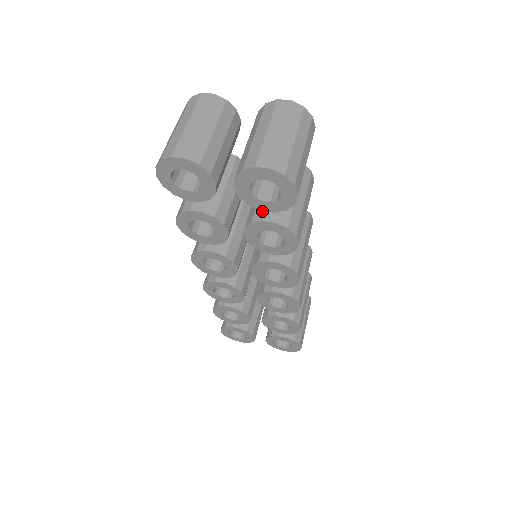
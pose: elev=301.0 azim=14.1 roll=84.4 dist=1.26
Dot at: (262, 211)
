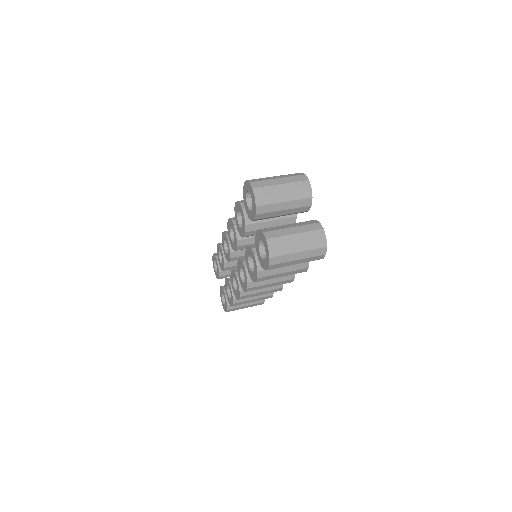
Dot at: occluded
